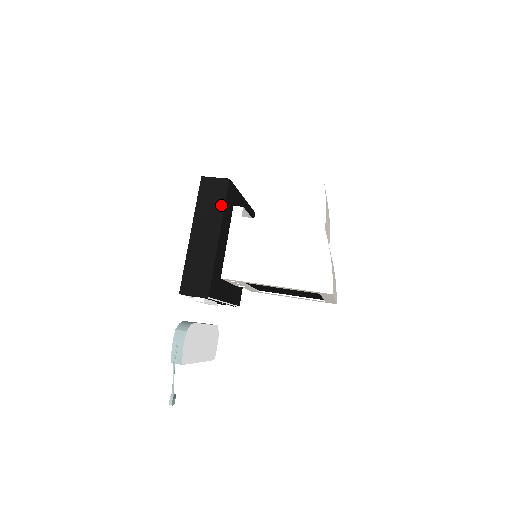
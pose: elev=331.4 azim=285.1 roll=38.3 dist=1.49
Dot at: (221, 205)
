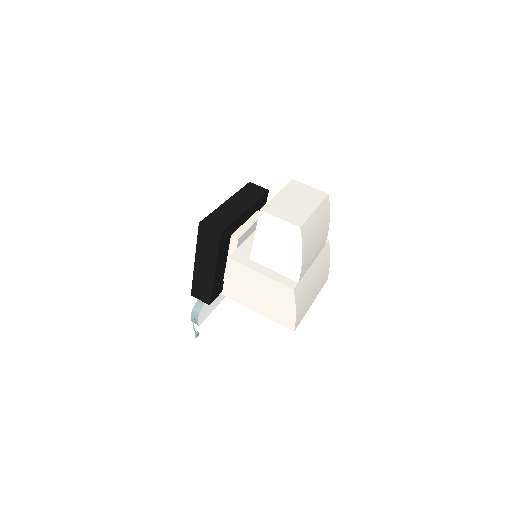
Dot at: (215, 251)
